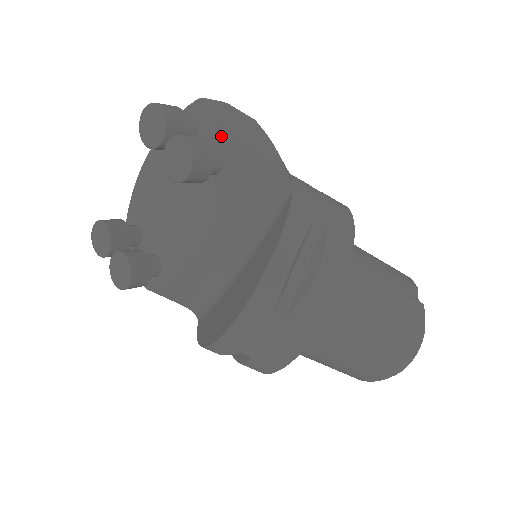
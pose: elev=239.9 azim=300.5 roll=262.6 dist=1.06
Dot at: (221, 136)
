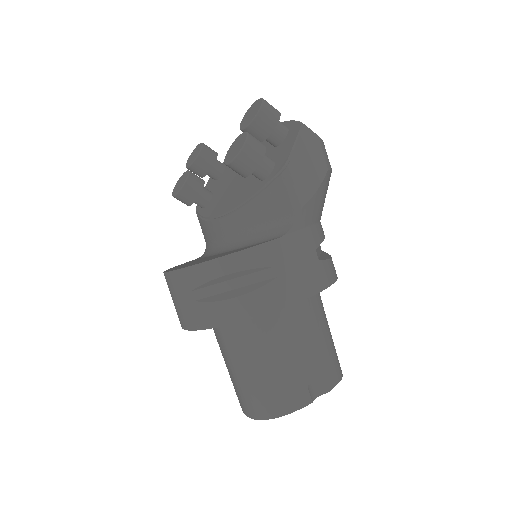
Dot at: (282, 159)
